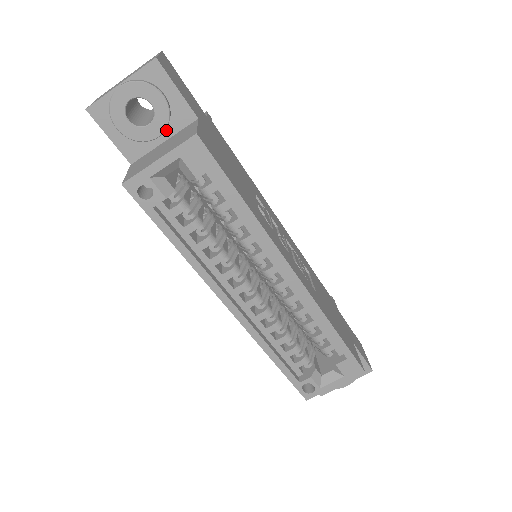
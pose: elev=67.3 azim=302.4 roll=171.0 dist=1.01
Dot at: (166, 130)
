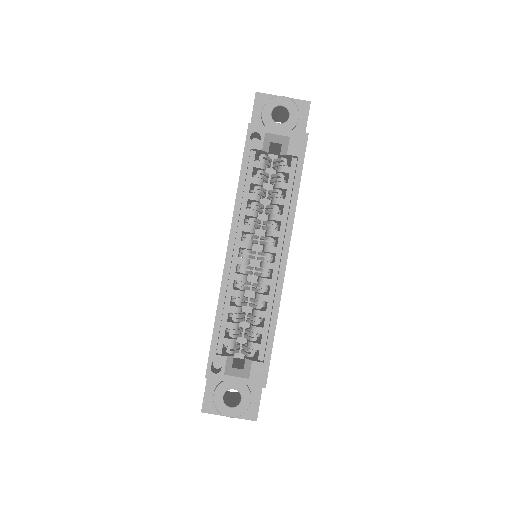
Dot at: occluded
